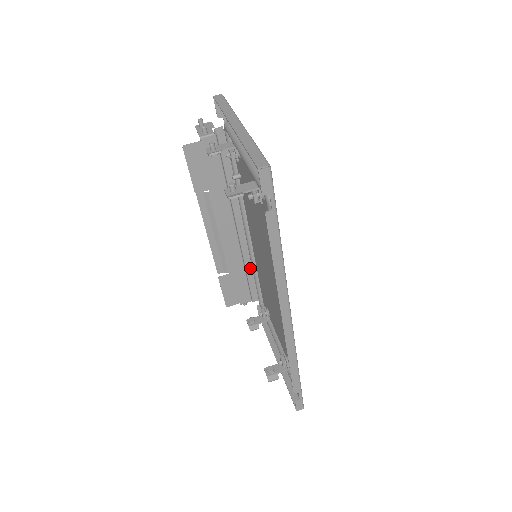
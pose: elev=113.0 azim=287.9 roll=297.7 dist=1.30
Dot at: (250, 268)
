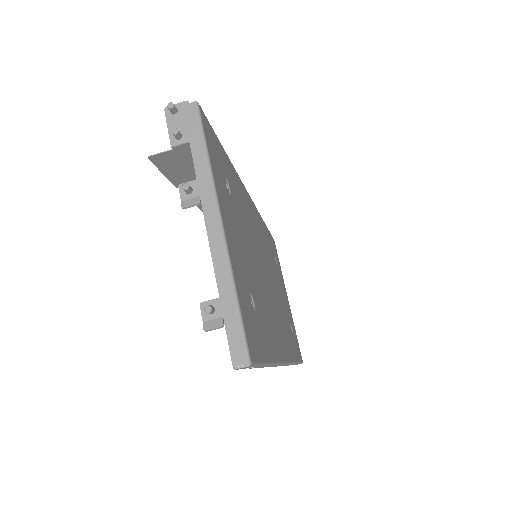
Dot at: occluded
